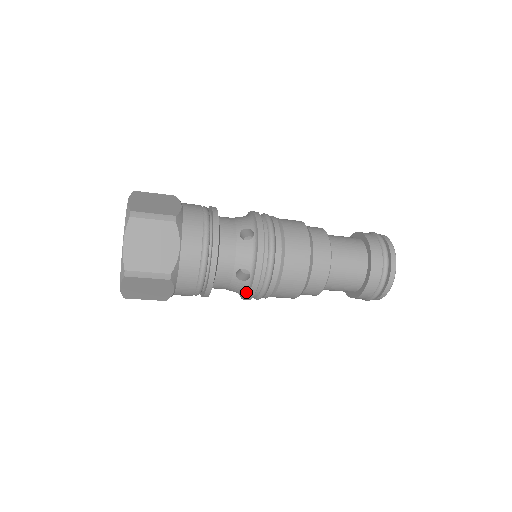
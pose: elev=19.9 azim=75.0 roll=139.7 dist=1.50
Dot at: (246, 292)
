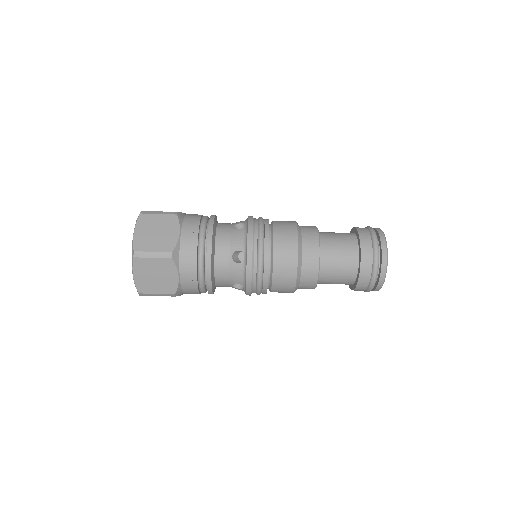
Dot at: (245, 277)
